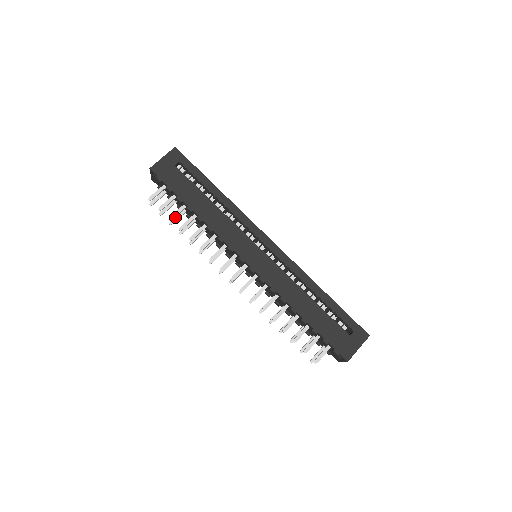
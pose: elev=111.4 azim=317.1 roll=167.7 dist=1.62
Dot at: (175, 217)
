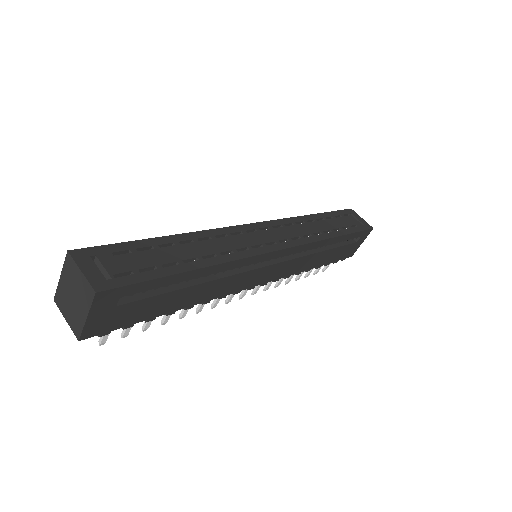
Dot at: occluded
